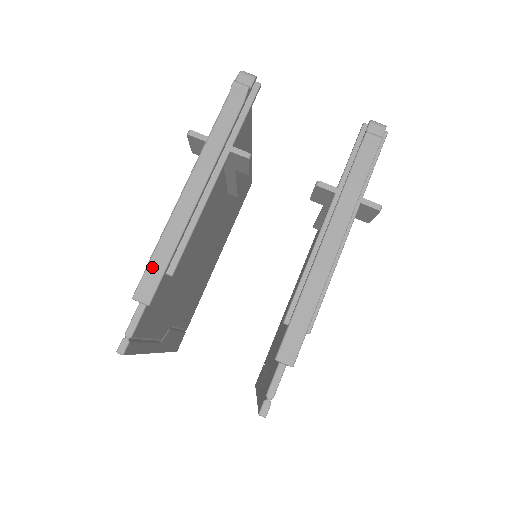
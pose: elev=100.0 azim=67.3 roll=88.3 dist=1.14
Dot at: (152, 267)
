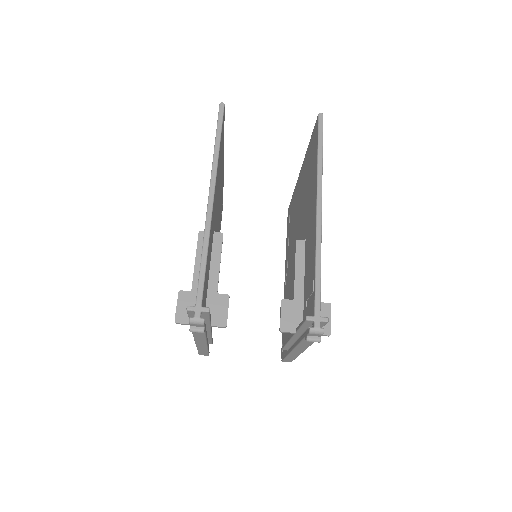
Dot at: (201, 352)
